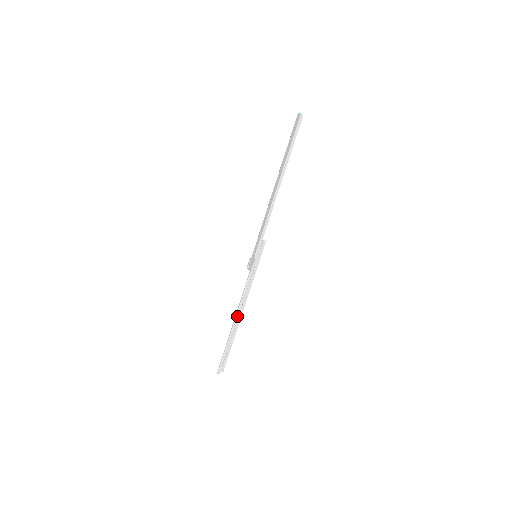
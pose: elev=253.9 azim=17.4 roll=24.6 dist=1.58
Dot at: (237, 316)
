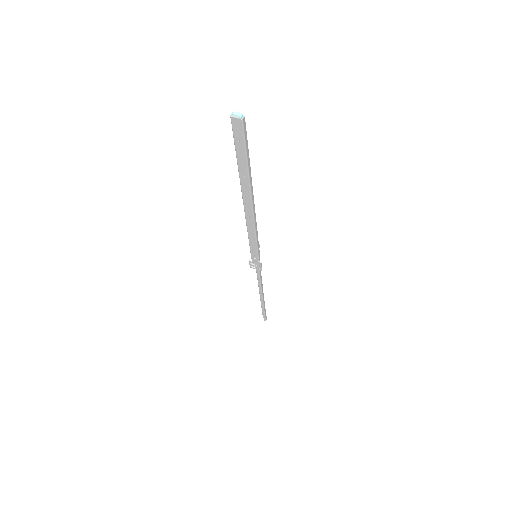
Dot at: (262, 293)
